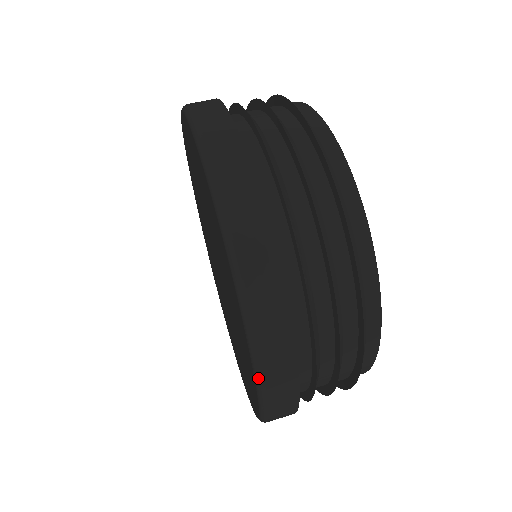
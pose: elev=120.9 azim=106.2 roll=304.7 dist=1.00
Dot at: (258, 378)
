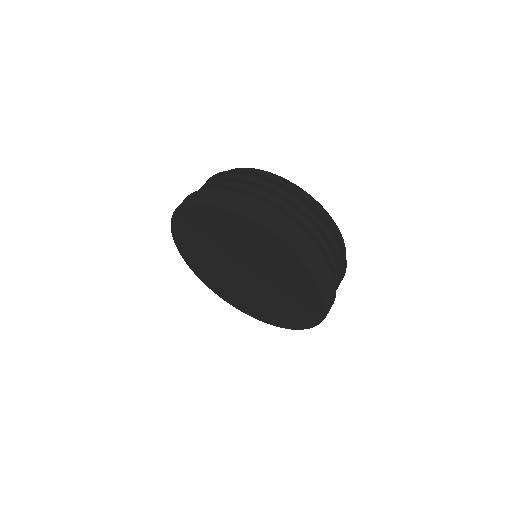
Dot at: occluded
